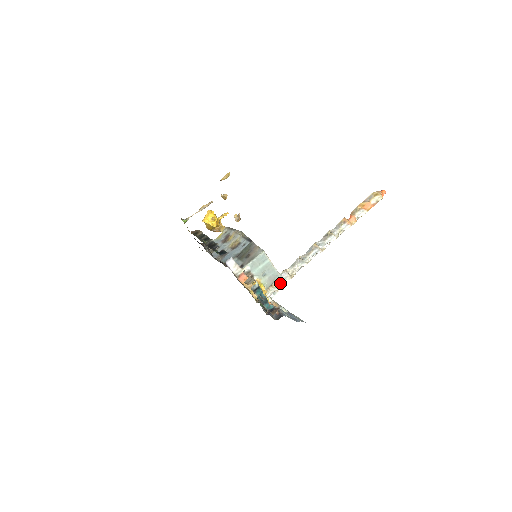
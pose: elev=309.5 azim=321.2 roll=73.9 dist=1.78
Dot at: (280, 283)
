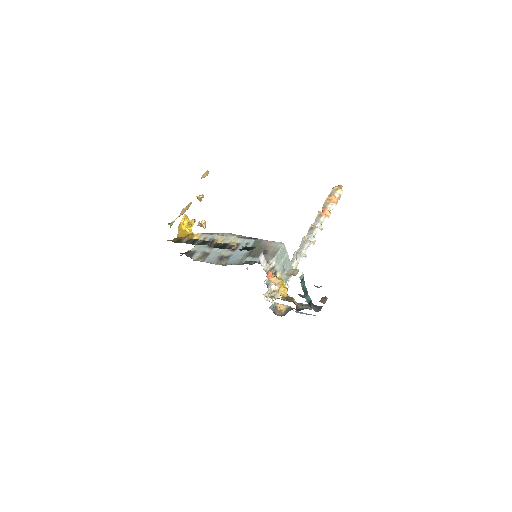
Dot at: (288, 280)
